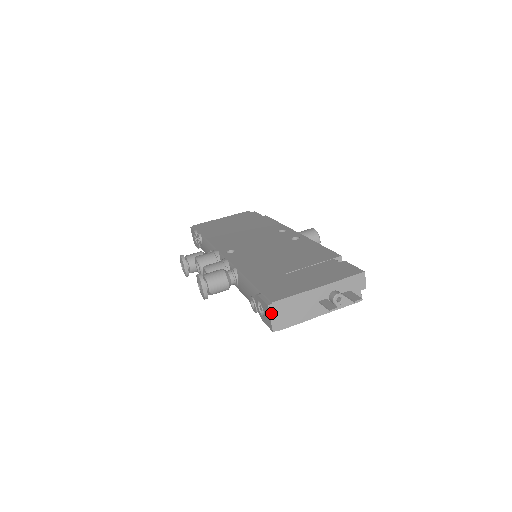
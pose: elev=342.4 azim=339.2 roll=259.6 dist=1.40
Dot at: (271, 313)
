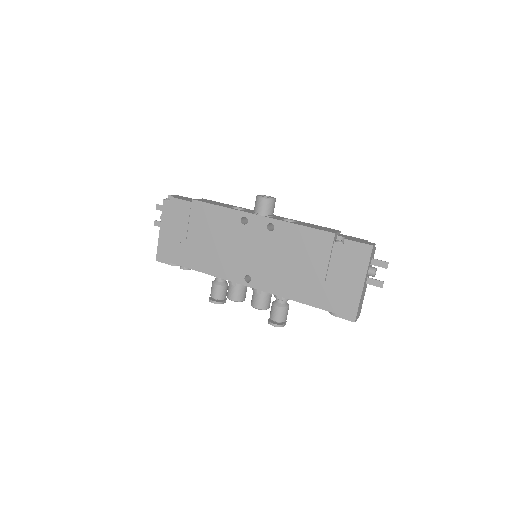
Dot at: (356, 319)
